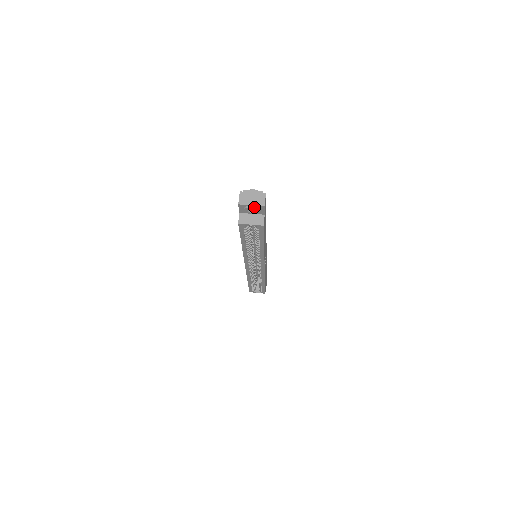
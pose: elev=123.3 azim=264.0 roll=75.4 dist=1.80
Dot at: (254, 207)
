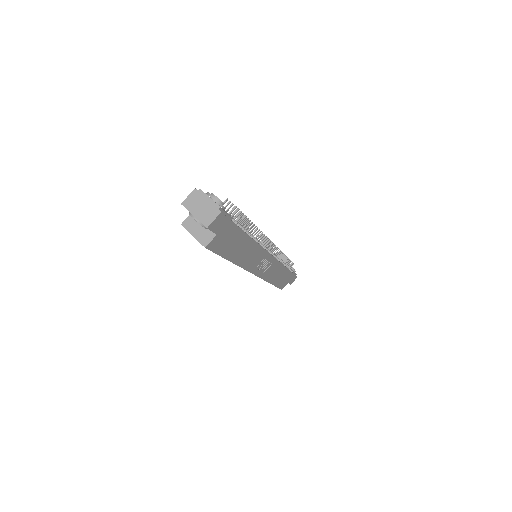
Dot at: (197, 220)
